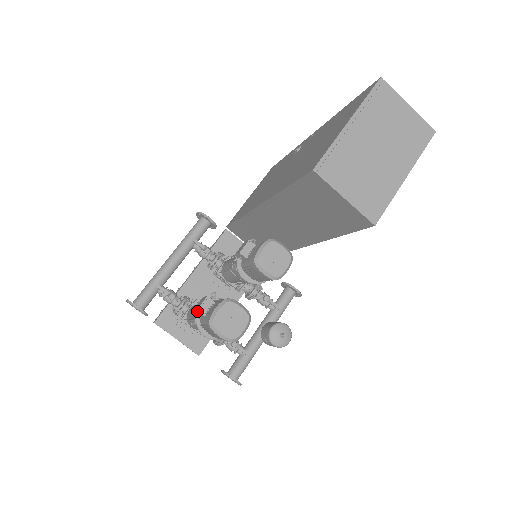
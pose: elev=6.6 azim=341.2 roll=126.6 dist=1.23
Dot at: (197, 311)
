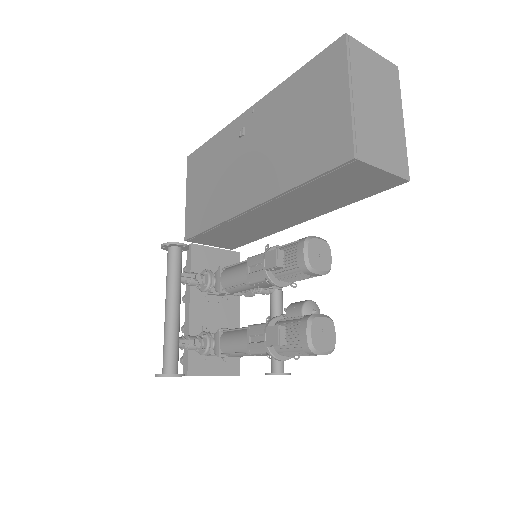
Dot at: (279, 345)
